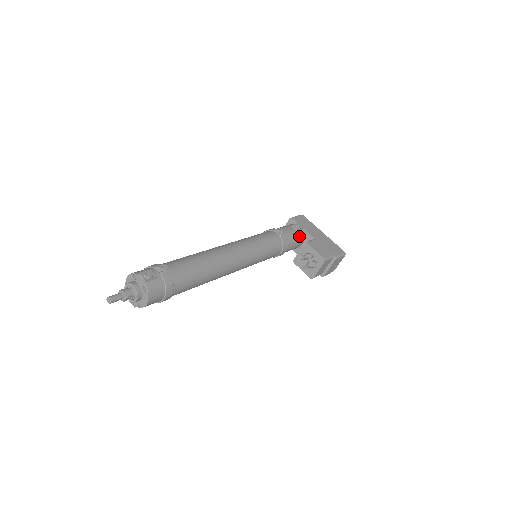
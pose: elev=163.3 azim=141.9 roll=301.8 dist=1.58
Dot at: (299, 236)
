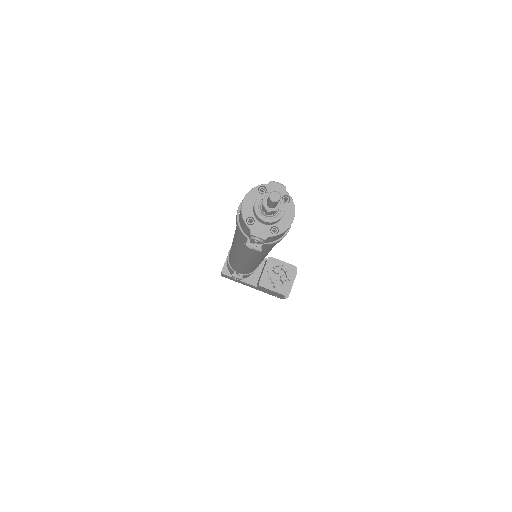
Dot at: occluded
